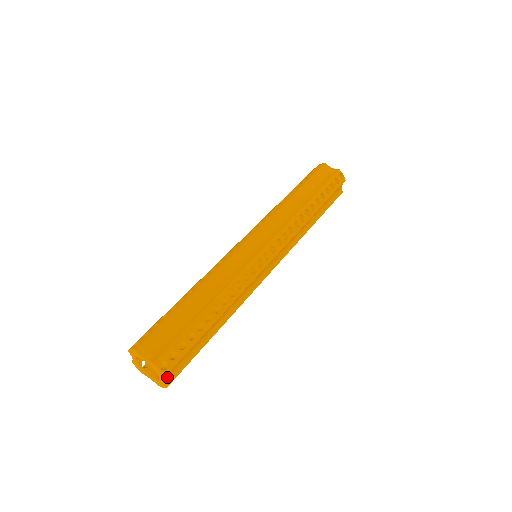
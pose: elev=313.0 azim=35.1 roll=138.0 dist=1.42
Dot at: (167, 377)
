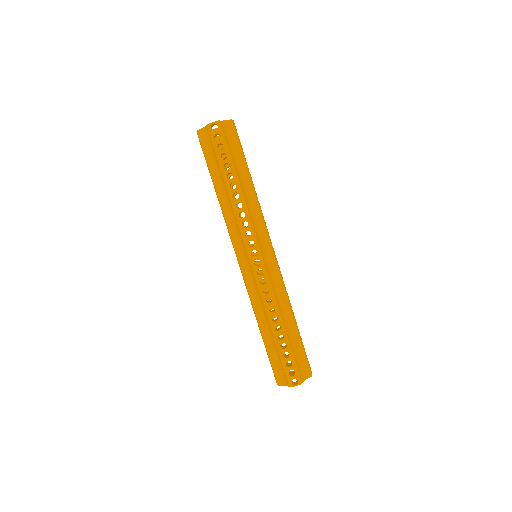
Dot at: occluded
